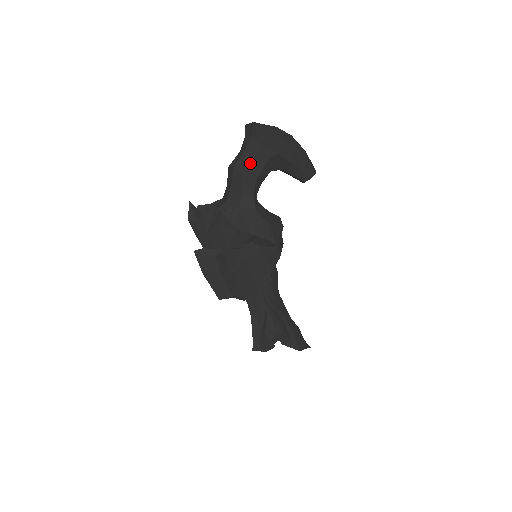
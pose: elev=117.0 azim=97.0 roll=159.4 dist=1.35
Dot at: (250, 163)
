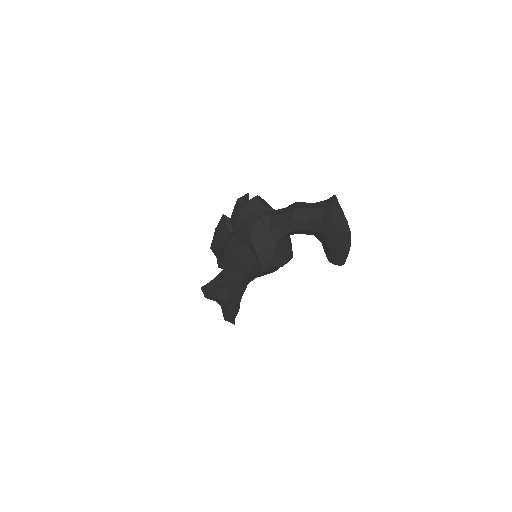
Dot at: (304, 219)
